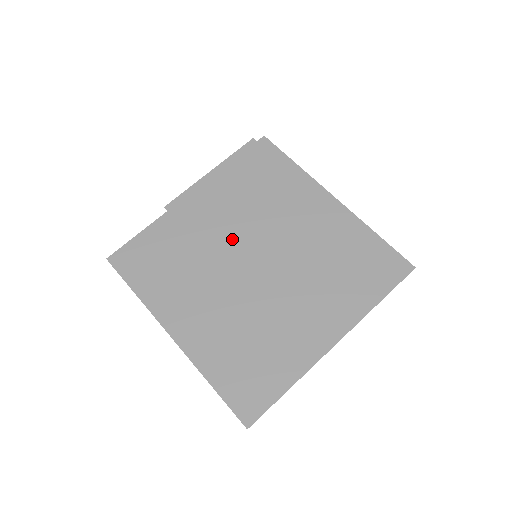
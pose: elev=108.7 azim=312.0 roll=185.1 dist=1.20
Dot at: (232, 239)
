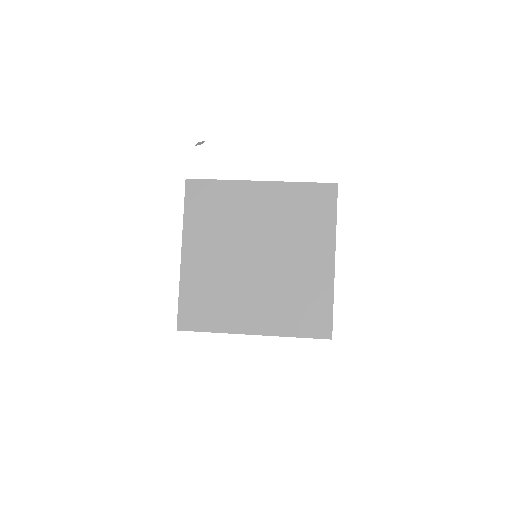
Dot at: (258, 273)
